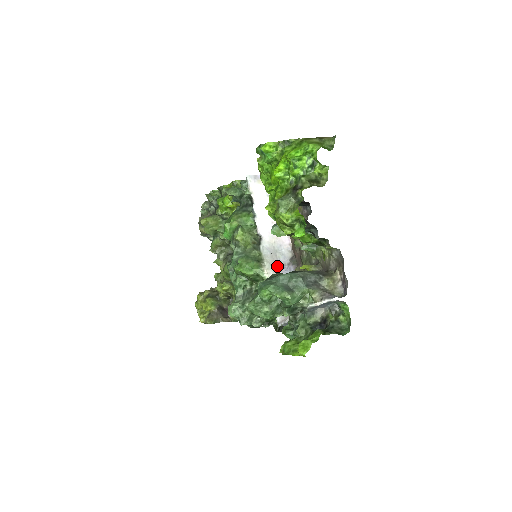
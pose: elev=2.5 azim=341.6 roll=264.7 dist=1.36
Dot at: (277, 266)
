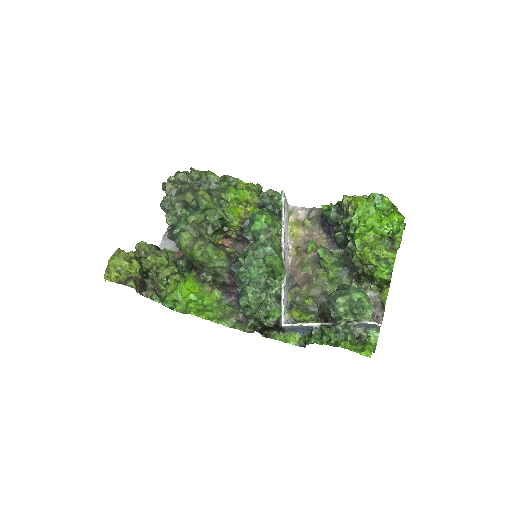
Dot at: occluded
